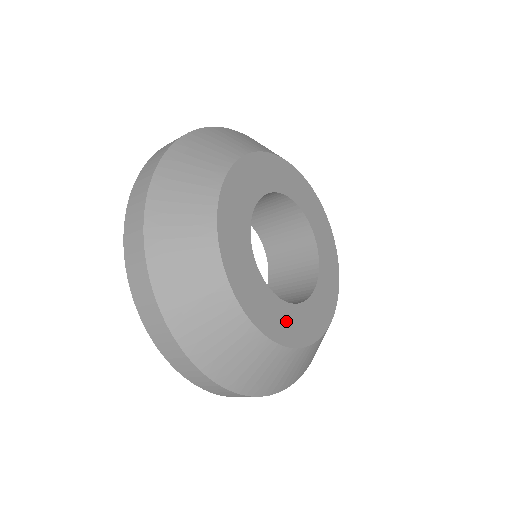
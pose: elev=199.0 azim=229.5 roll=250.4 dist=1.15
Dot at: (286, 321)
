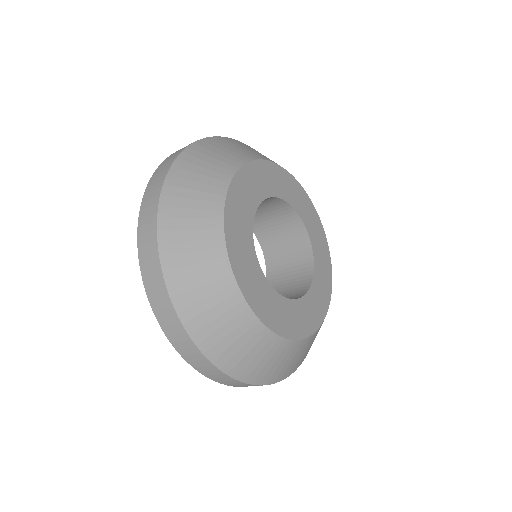
Dot at: (283, 314)
